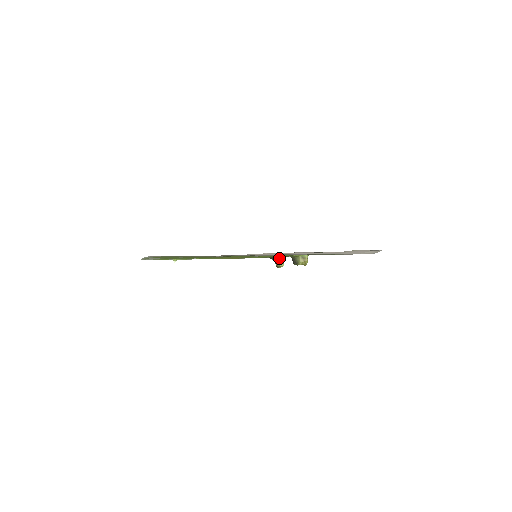
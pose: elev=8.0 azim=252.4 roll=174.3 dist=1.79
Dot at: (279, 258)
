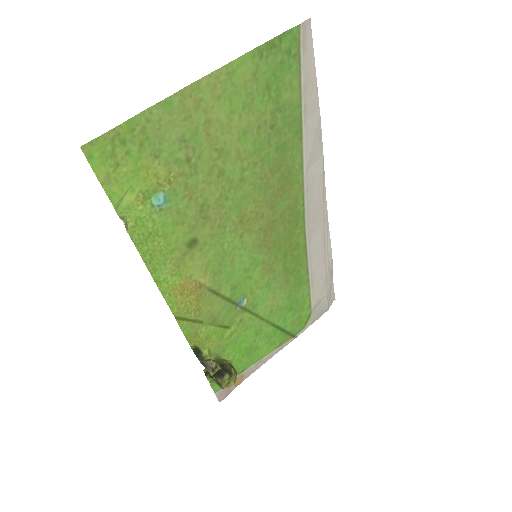
Dot at: (209, 355)
